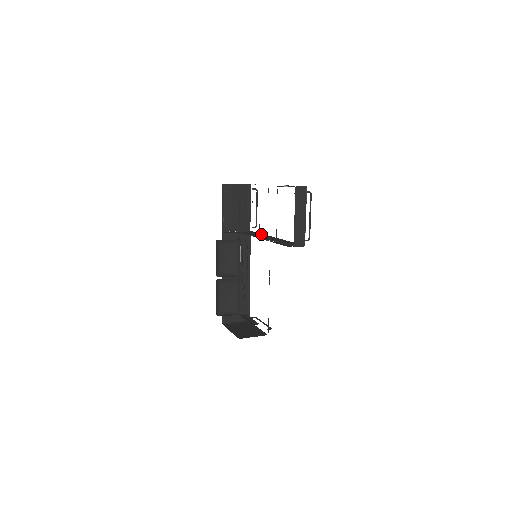
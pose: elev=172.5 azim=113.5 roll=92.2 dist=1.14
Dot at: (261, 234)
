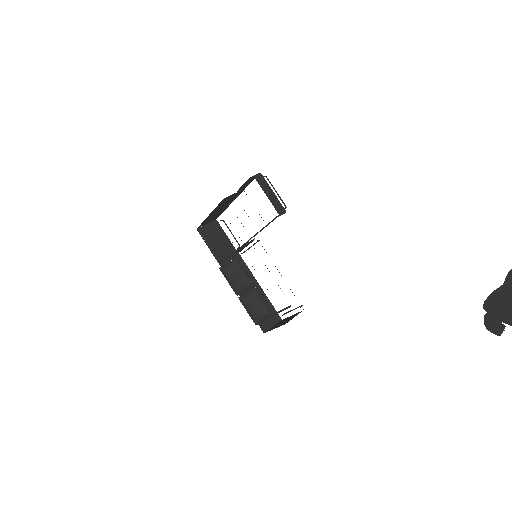
Dot at: occluded
